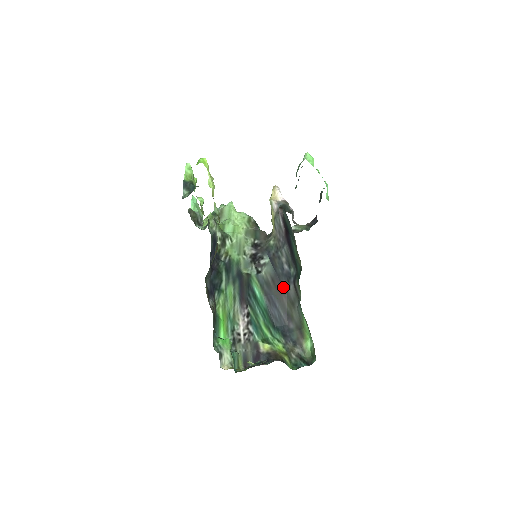
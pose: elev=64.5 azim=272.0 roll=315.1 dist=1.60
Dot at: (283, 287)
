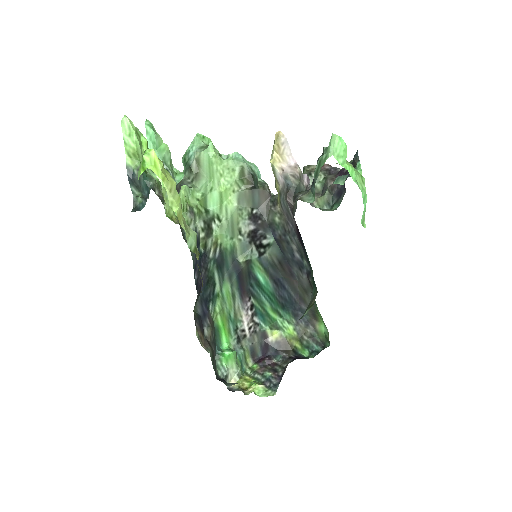
Dot at: (293, 272)
